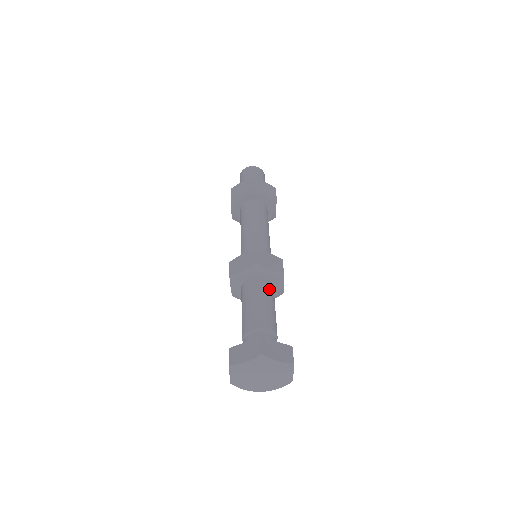
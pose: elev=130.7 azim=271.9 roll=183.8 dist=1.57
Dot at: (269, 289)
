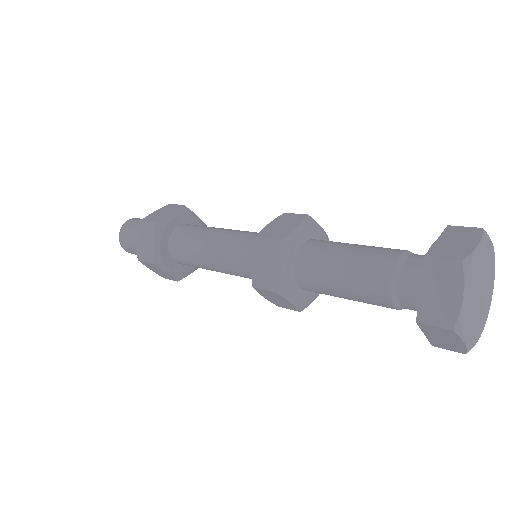
Dot at: occluded
